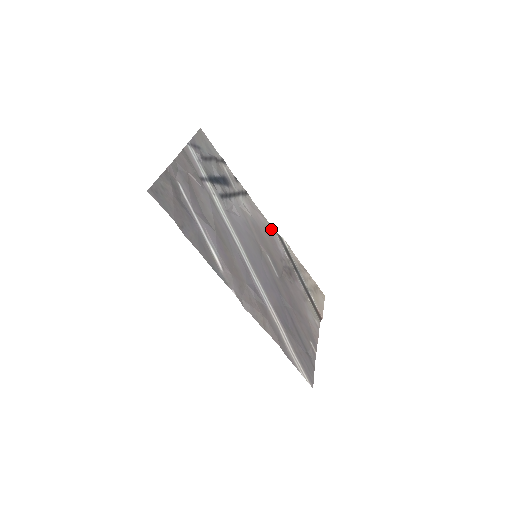
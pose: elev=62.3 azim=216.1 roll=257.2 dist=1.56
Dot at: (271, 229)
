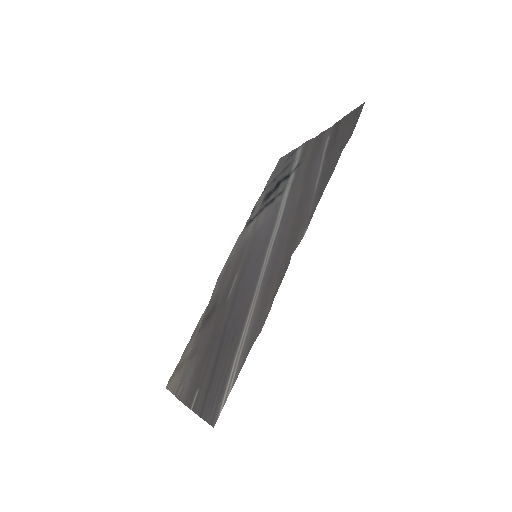
Dot at: (223, 271)
